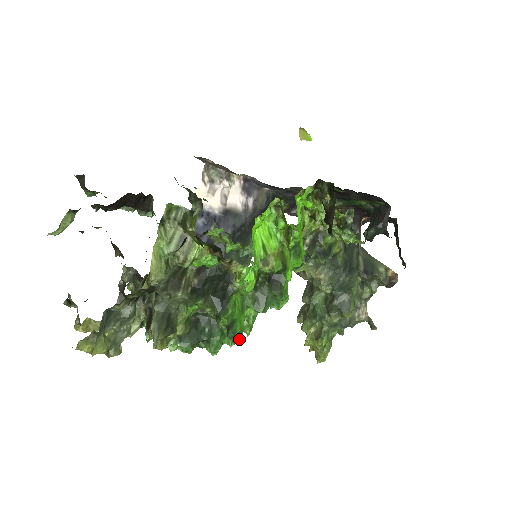
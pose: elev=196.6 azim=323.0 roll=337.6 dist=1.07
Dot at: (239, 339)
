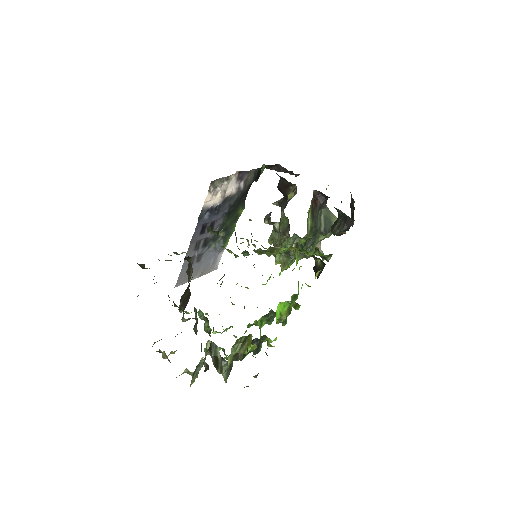
Dot at: occluded
